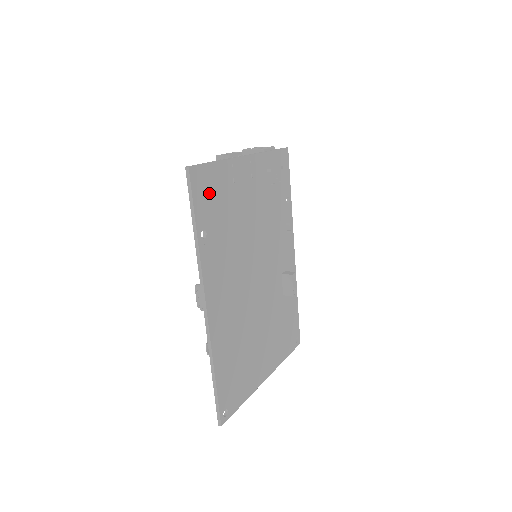
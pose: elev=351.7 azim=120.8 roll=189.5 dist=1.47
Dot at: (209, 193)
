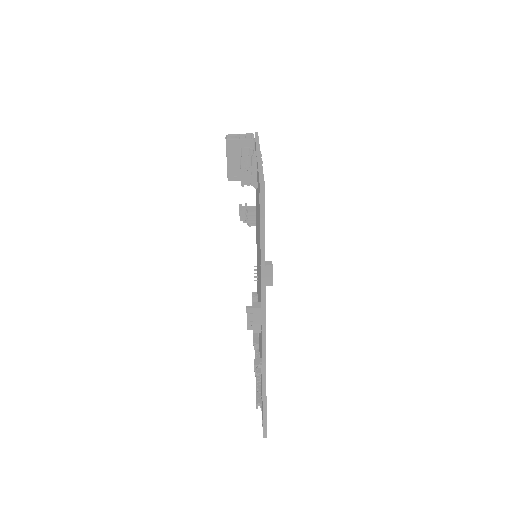
Dot at: occluded
